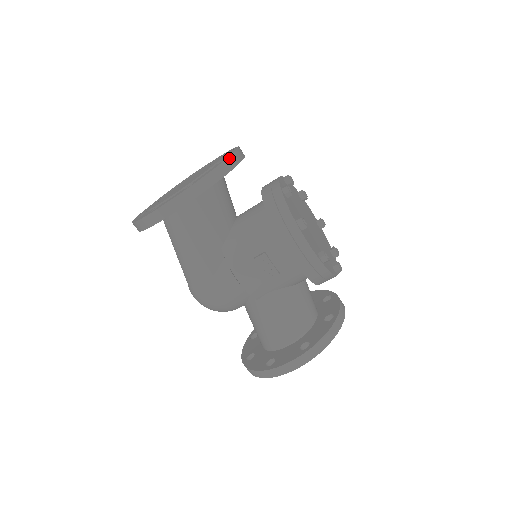
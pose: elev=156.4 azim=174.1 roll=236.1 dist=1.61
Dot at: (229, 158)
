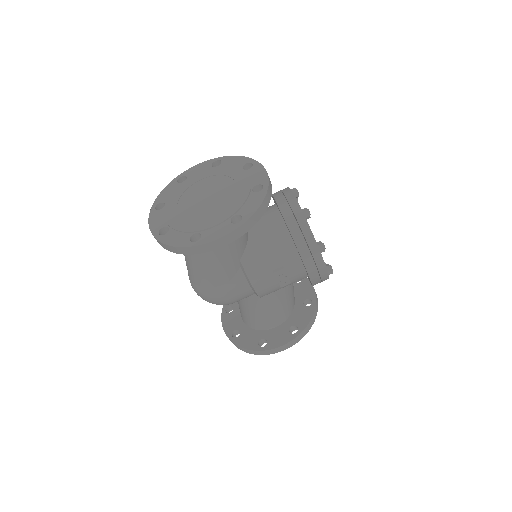
Dot at: (268, 189)
